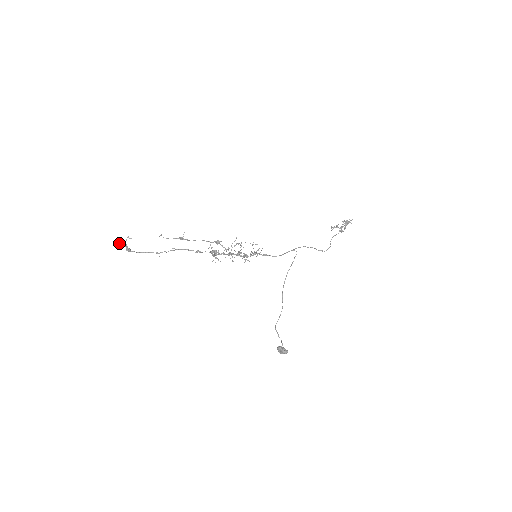
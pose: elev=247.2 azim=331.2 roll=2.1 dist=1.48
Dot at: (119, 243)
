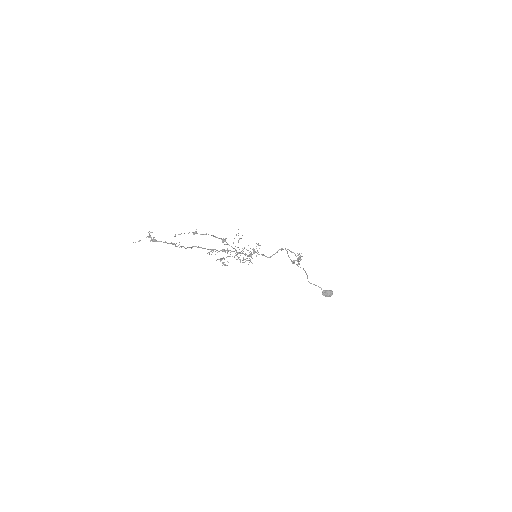
Dot at: occluded
